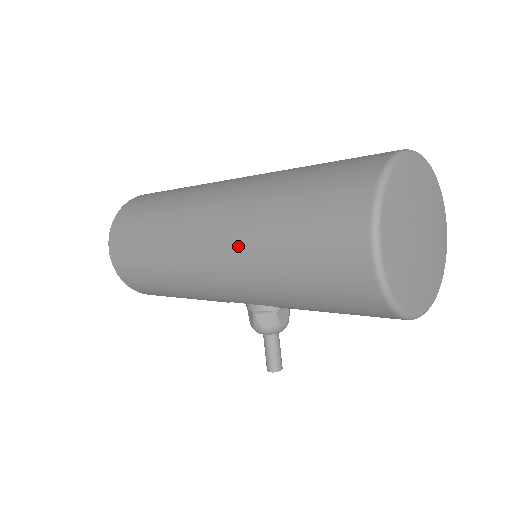
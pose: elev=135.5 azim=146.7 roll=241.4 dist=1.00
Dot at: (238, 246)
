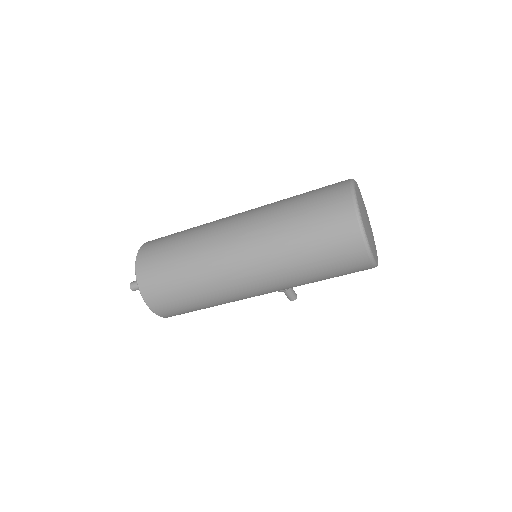
Dot at: (282, 279)
